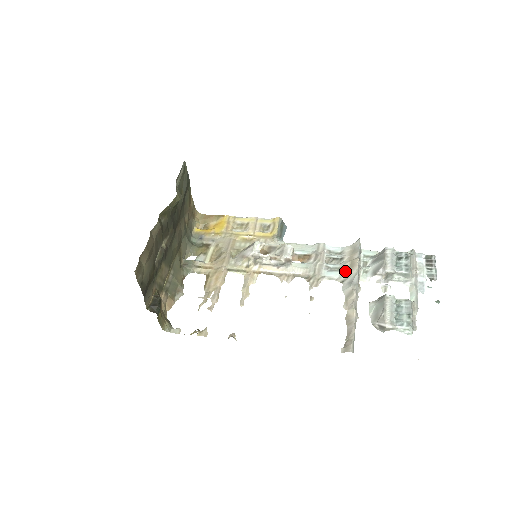
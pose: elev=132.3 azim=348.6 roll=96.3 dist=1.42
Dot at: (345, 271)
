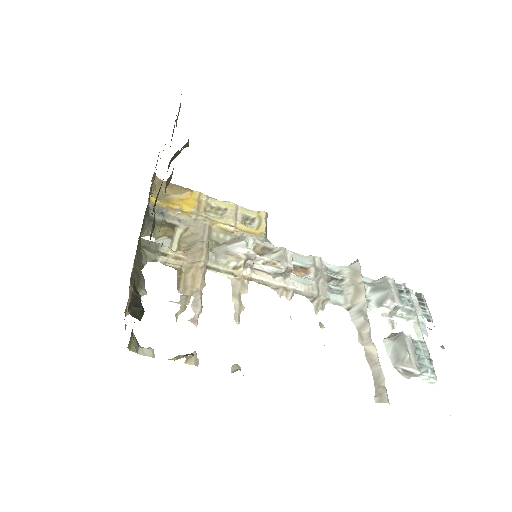
Dot at: (350, 296)
